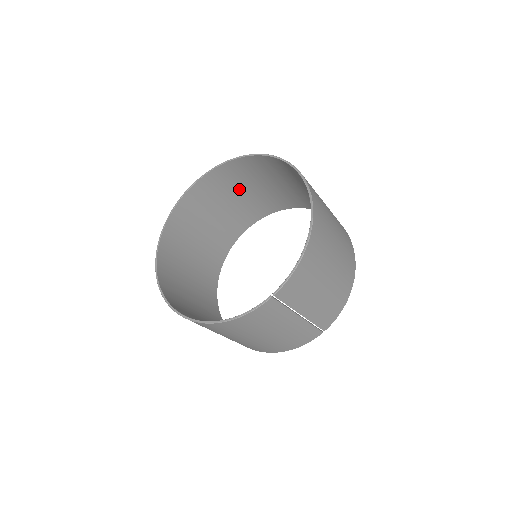
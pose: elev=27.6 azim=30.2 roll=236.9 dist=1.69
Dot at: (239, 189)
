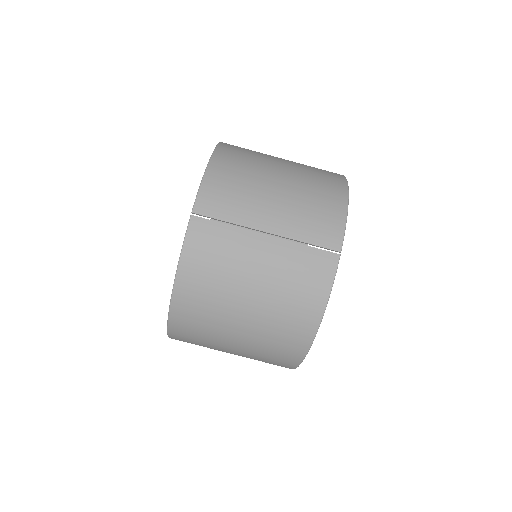
Dot at: occluded
